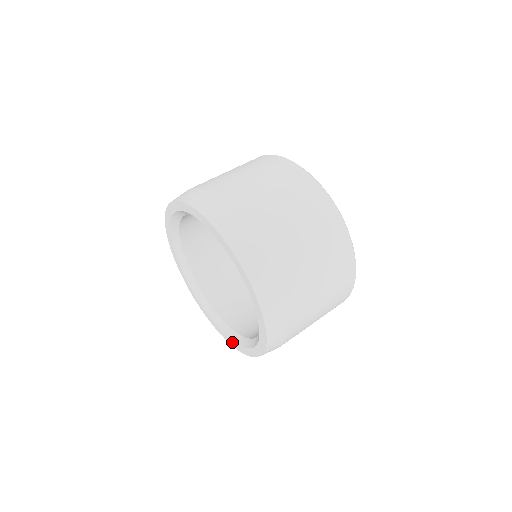
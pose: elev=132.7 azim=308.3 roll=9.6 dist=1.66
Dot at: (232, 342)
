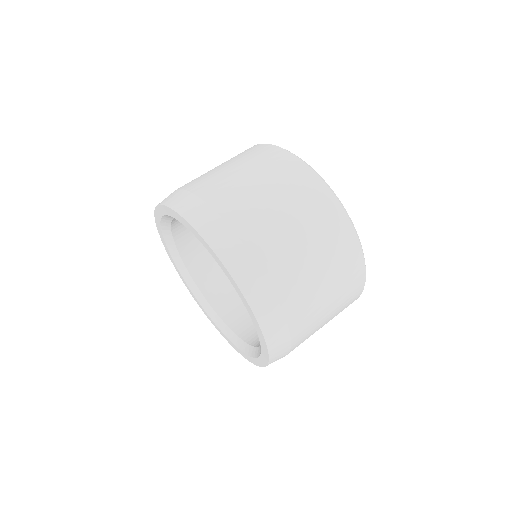
Dot at: (218, 329)
